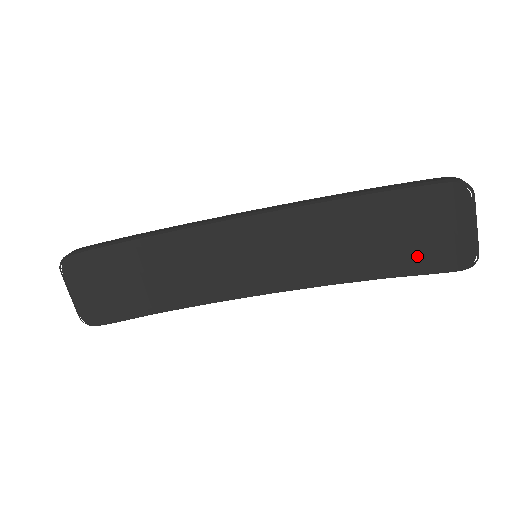
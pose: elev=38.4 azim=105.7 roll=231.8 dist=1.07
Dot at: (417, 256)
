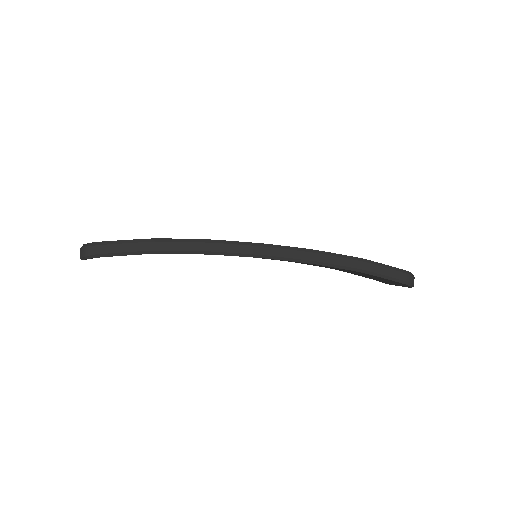
Dot at: occluded
